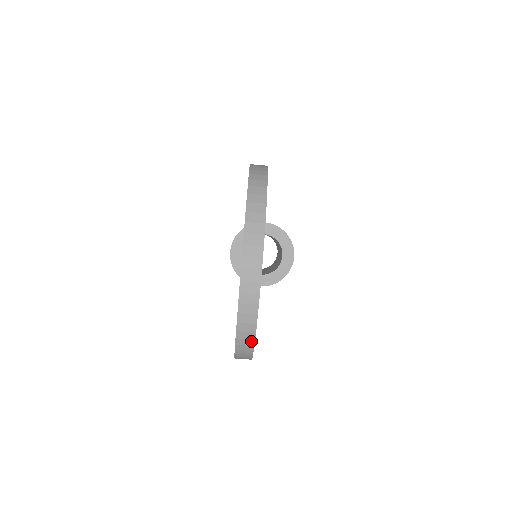
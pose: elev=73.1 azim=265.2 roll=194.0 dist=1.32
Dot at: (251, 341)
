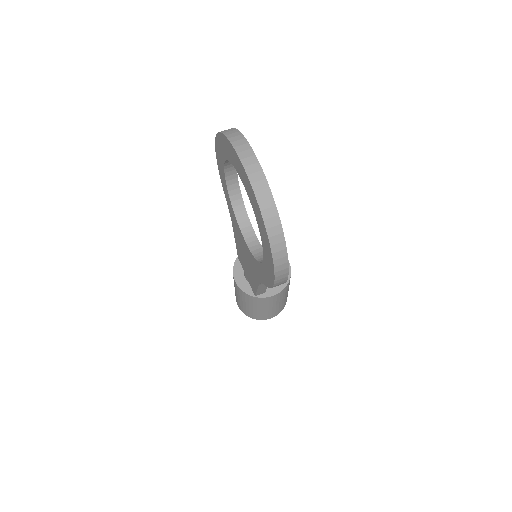
Dot at: (276, 218)
